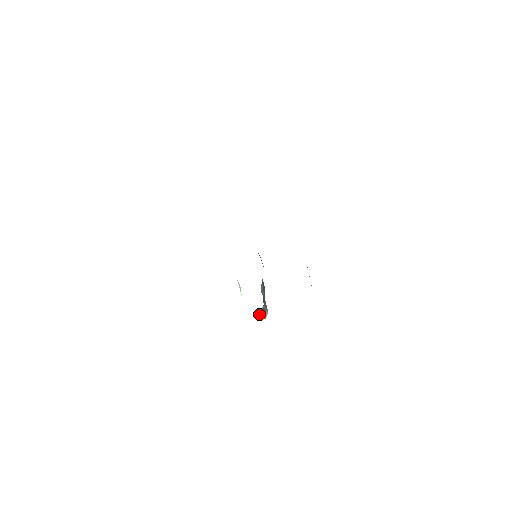
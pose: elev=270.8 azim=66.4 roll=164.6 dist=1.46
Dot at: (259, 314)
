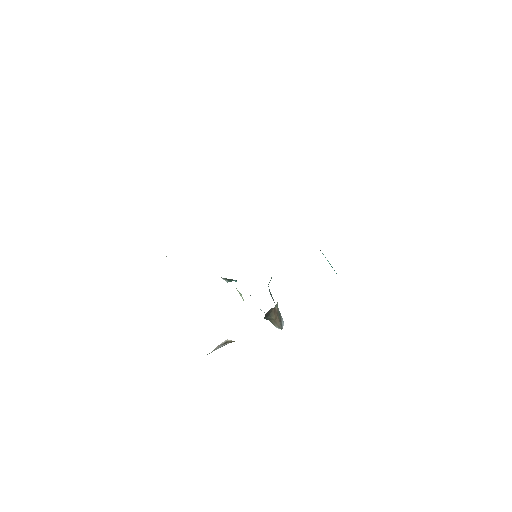
Dot at: (273, 320)
